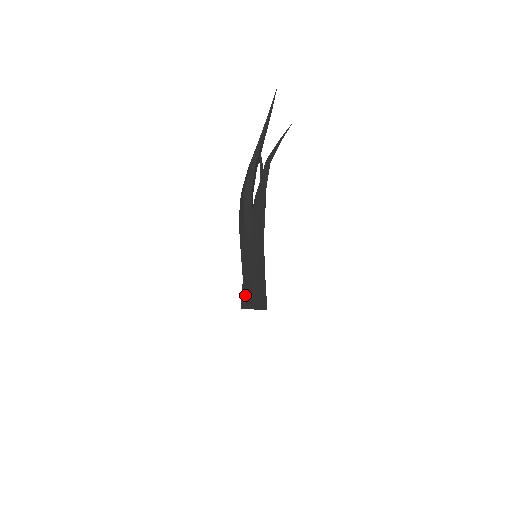
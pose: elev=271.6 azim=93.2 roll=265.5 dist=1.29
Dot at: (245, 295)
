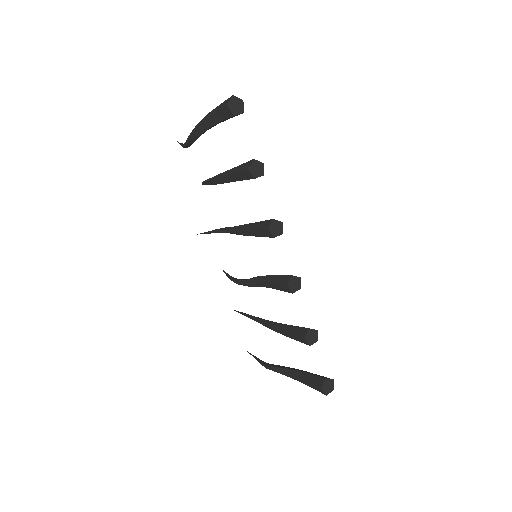
Dot at: (223, 105)
